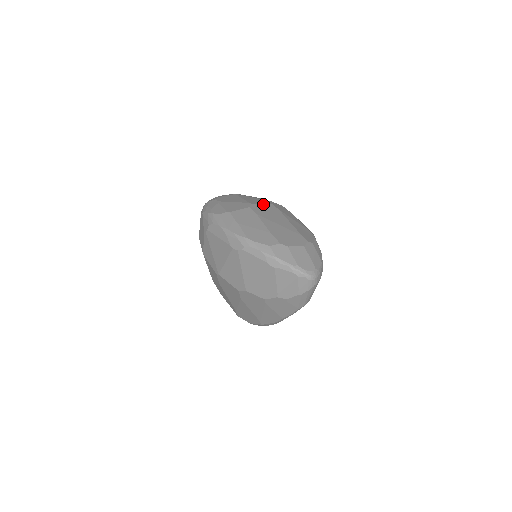
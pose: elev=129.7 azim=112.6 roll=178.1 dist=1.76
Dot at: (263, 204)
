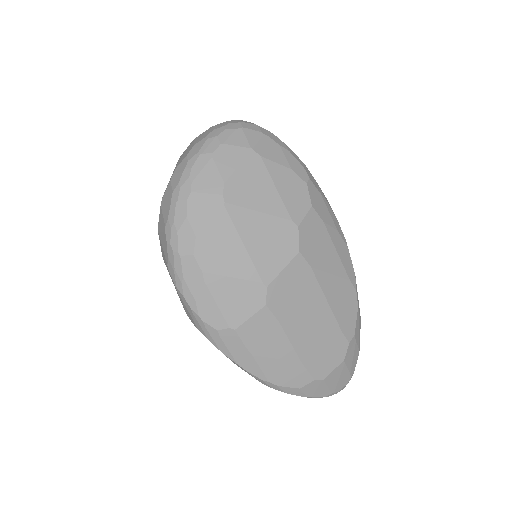
Dot at: (285, 270)
